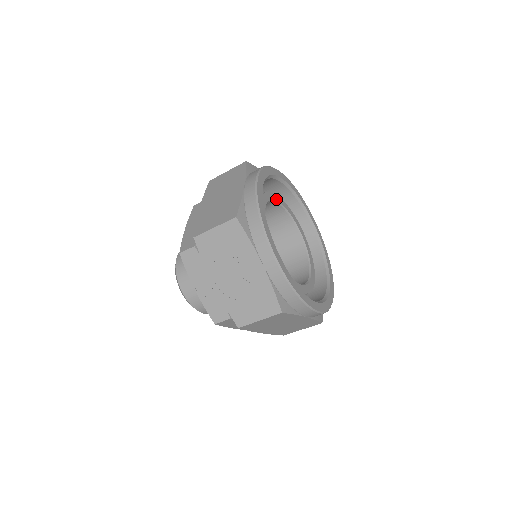
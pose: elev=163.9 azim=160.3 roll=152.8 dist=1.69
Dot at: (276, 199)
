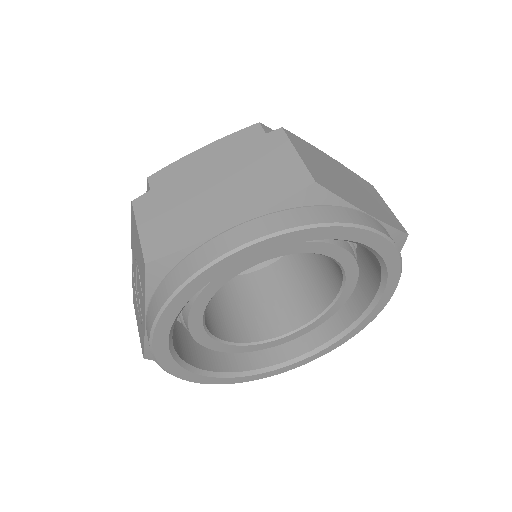
Dot at: (325, 252)
